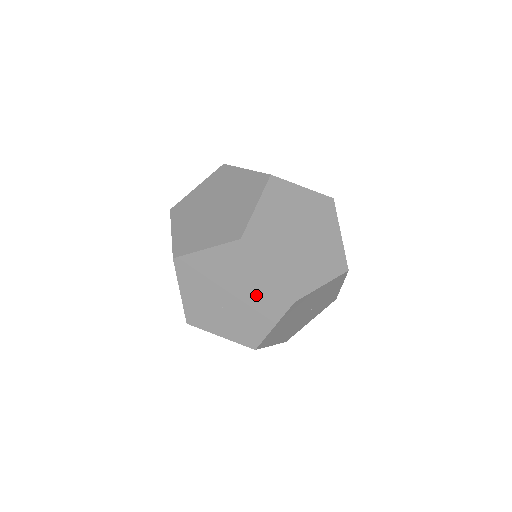
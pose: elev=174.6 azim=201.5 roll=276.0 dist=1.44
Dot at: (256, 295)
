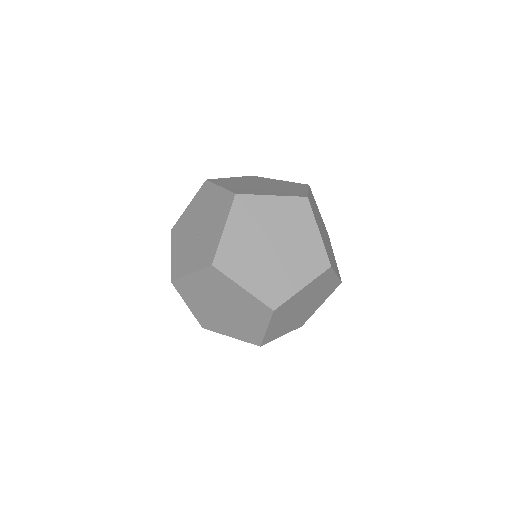
Dot at: (321, 294)
